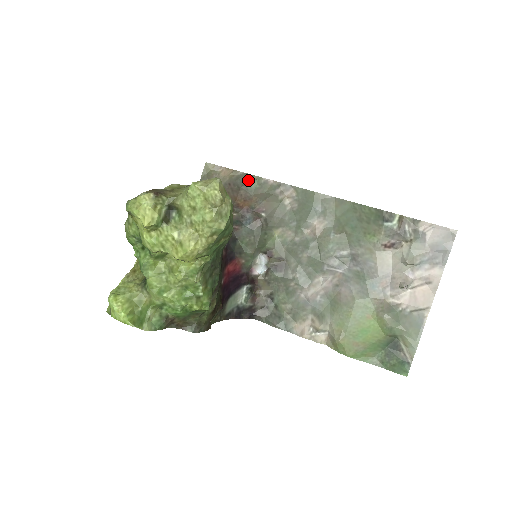
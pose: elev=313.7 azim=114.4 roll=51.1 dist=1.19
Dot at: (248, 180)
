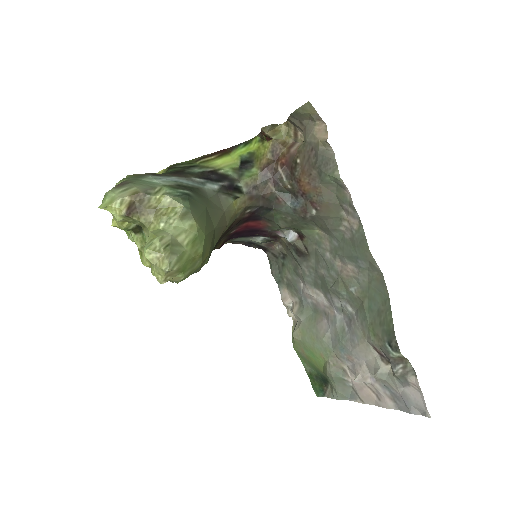
Dot at: (329, 167)
